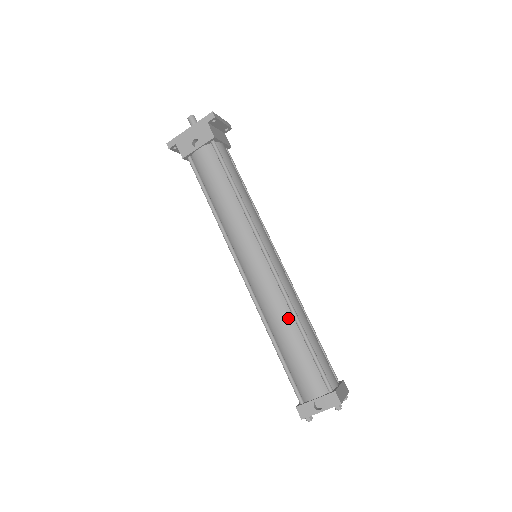
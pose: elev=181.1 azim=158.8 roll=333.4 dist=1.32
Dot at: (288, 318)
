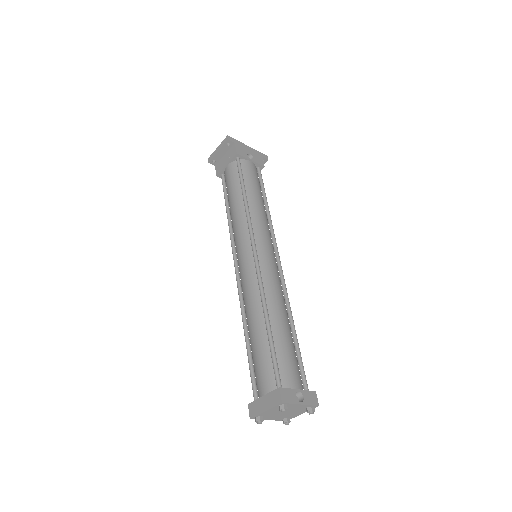
Dot at: (286, 310)
